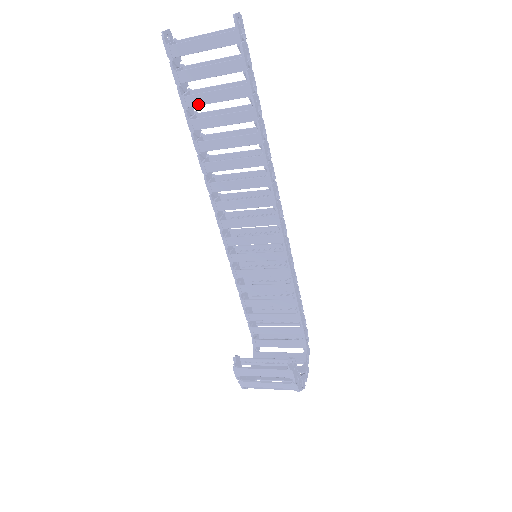
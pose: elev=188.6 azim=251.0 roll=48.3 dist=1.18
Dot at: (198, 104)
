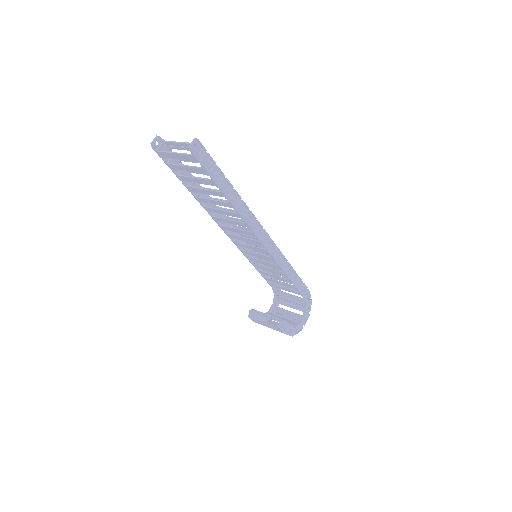
Dot at: (188, 181)
